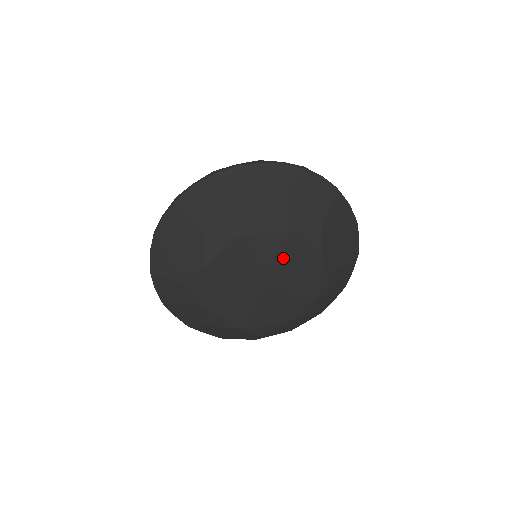
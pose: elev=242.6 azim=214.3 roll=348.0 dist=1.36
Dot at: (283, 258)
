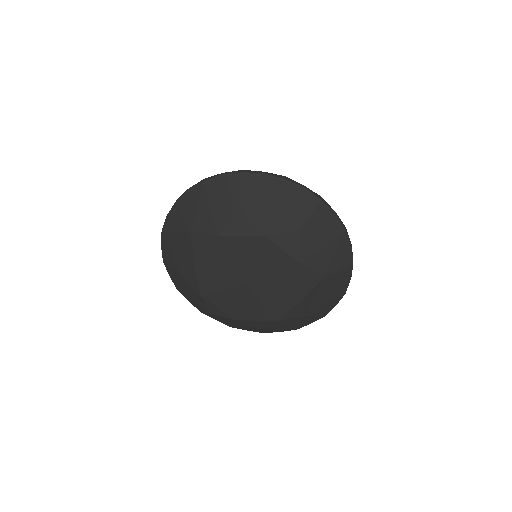
Dot at: (277, 276)
